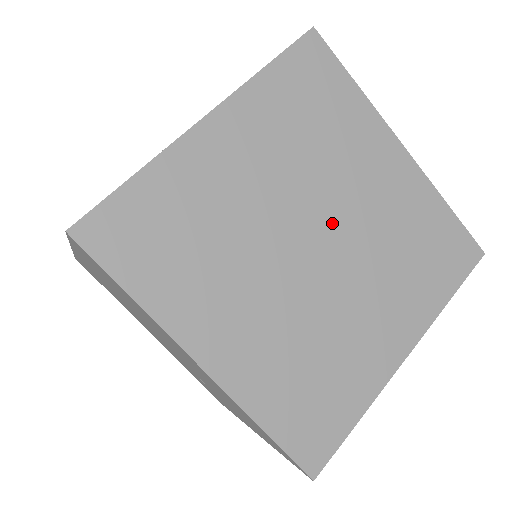
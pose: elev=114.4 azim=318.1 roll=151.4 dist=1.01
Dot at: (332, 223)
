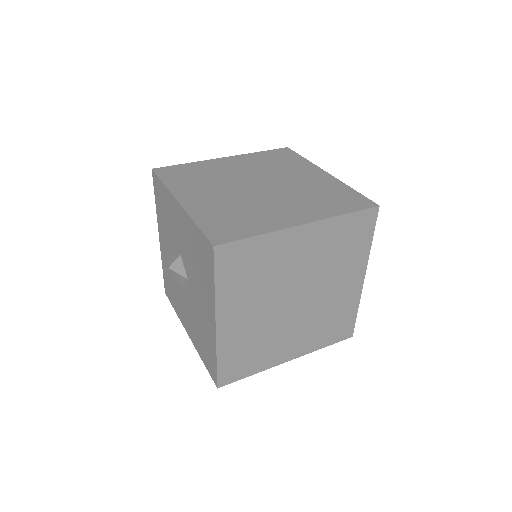
Dot at: (297, 287)
